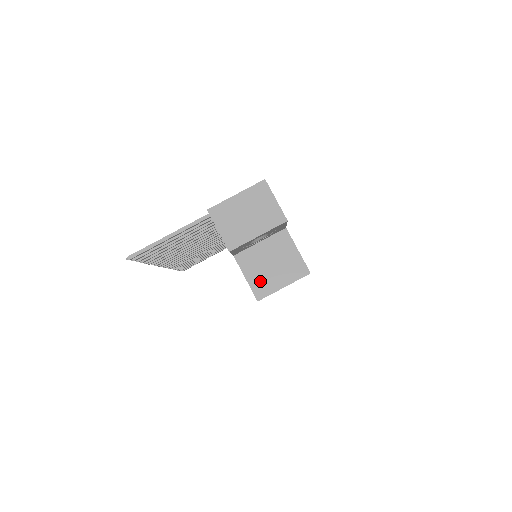
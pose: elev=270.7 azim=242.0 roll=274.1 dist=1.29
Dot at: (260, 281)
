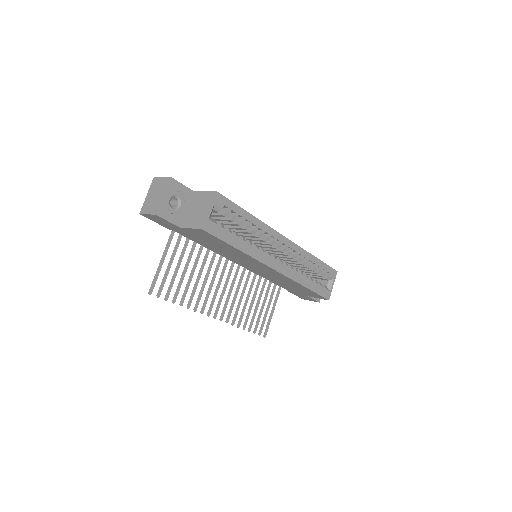
Dot at: (197, 221)
